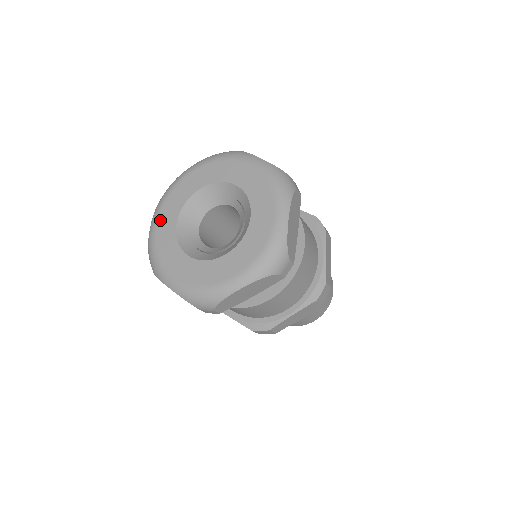
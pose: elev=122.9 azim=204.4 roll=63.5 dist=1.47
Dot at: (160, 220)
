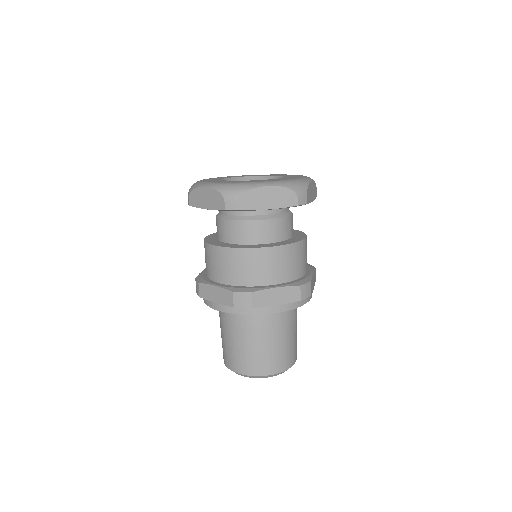
Dot at: occluded
